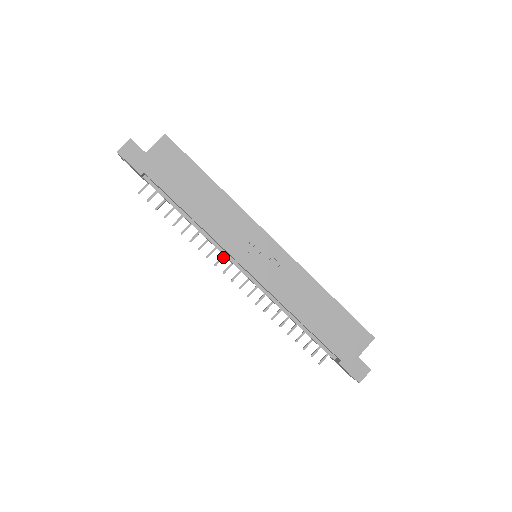
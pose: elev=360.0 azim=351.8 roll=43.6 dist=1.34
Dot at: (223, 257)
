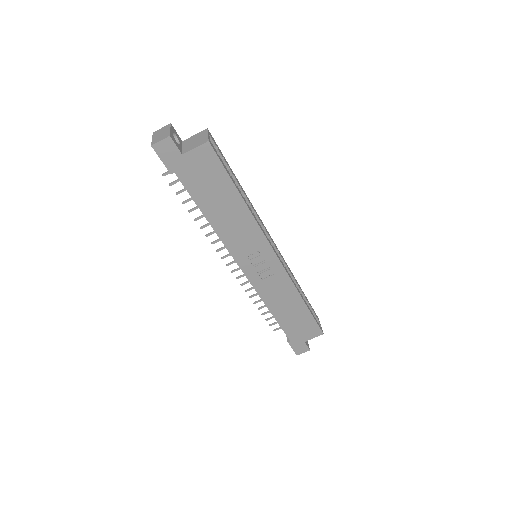
Dot at: occluded
